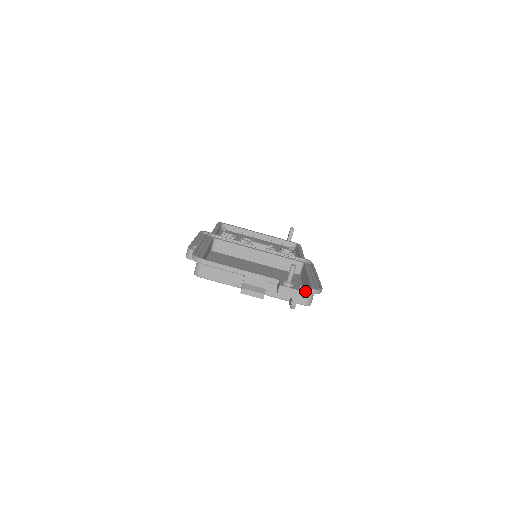
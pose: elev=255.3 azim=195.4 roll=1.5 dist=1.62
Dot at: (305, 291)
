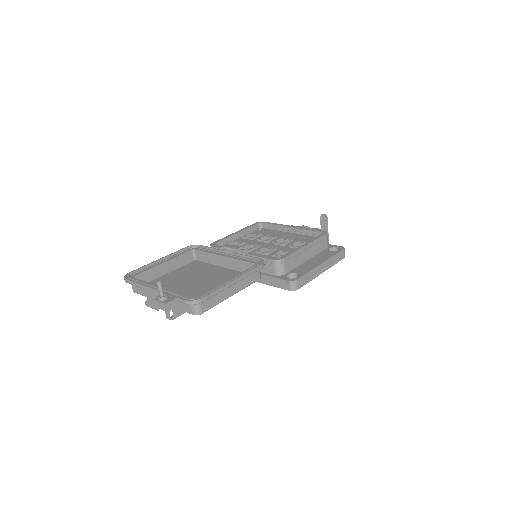
Dot at: (182, 302)
